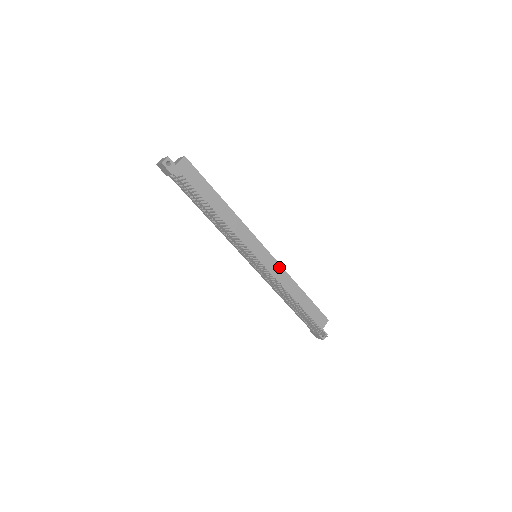
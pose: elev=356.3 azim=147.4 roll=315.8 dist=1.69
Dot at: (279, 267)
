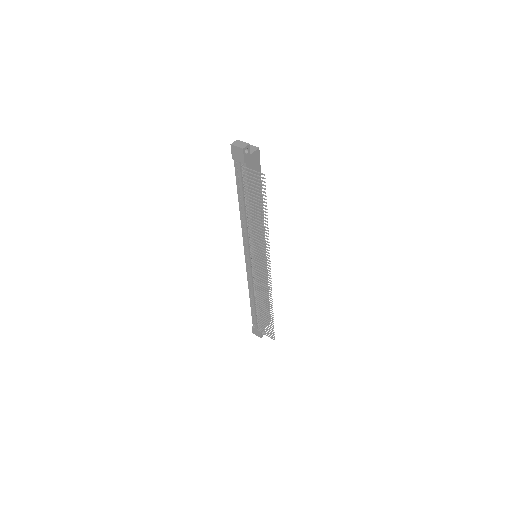
Dot at: (266, 270)
